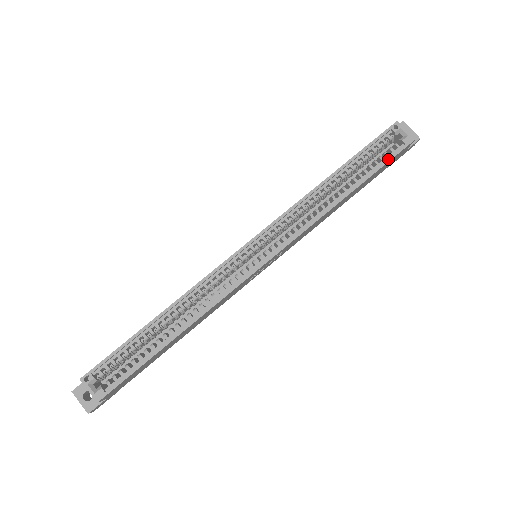
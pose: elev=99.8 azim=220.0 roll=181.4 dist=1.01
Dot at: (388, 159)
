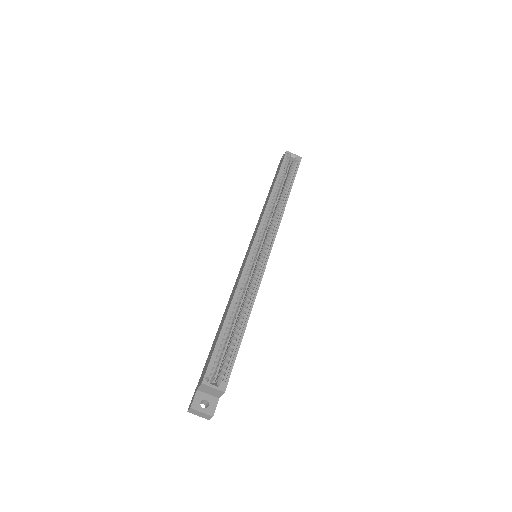
Dot at: (296, 171)
